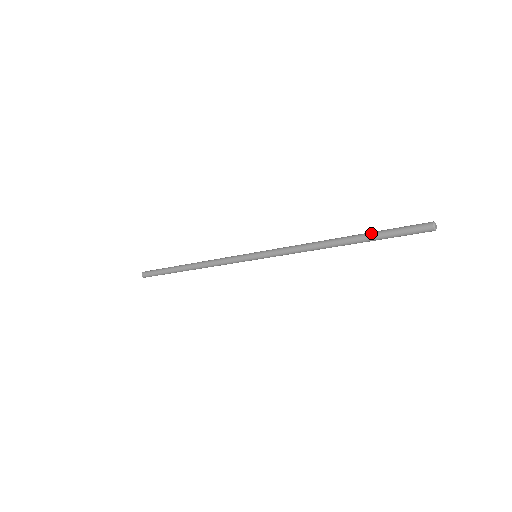
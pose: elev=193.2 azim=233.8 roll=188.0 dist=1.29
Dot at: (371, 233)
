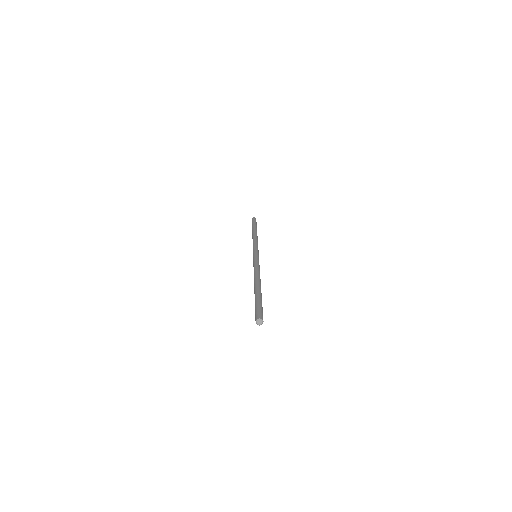
Dot at: occluded
